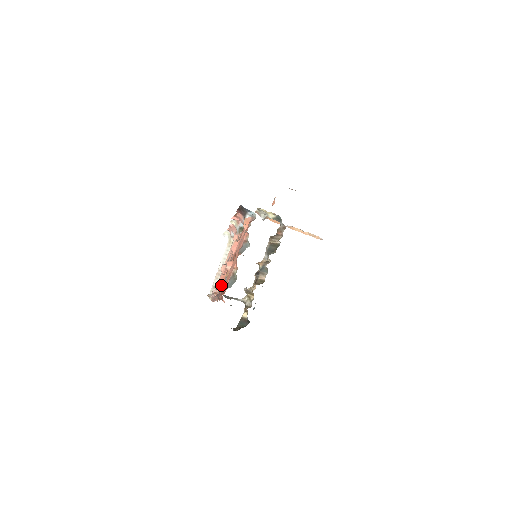
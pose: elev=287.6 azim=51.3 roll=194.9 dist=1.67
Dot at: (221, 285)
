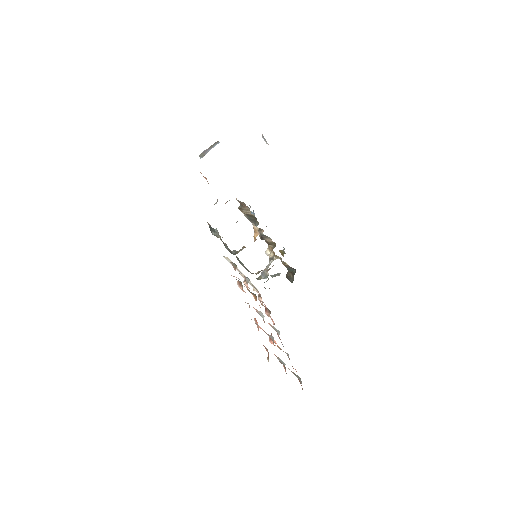
Dot at: occluded
